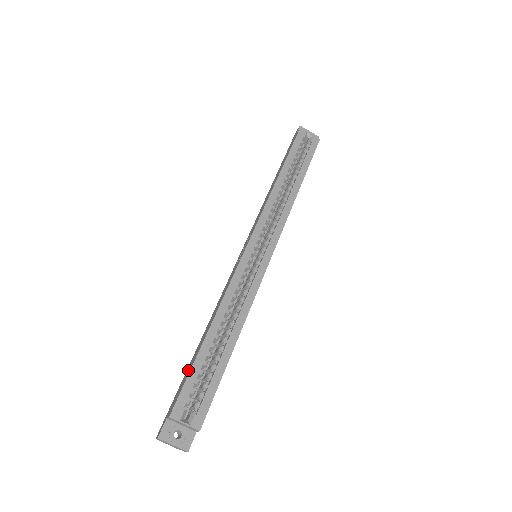
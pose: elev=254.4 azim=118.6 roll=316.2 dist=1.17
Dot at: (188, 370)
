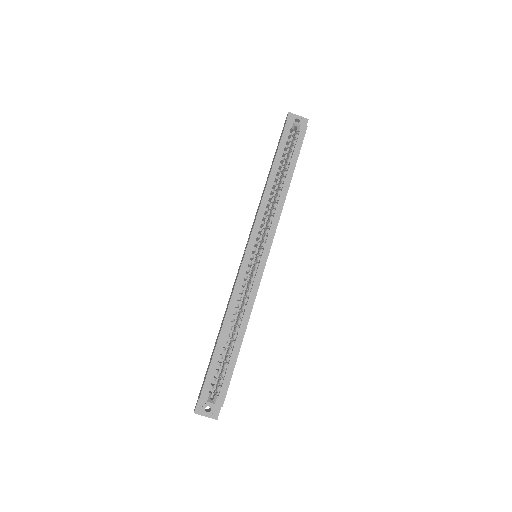
Dot at: occluded
